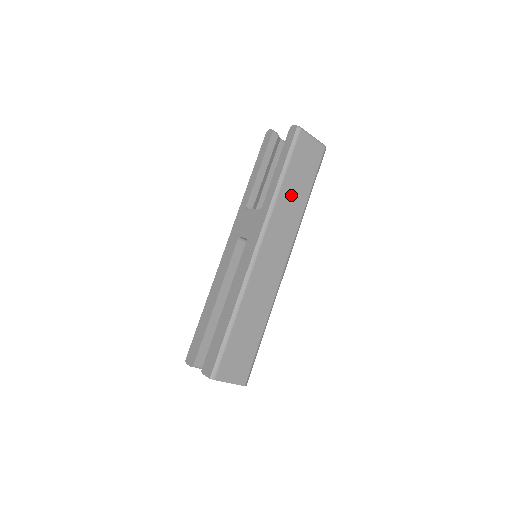
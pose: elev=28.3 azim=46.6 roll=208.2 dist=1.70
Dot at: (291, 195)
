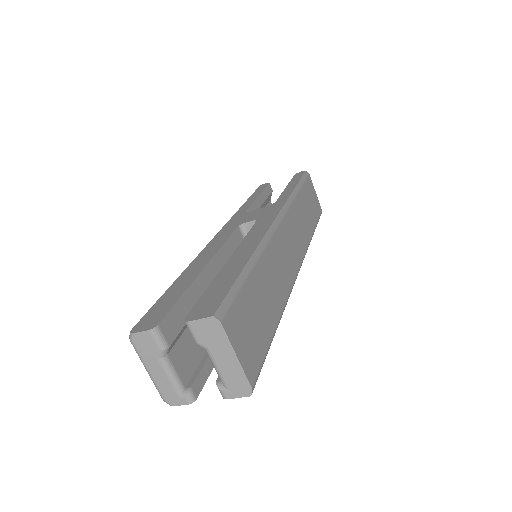
Dot at: (303, 211)
